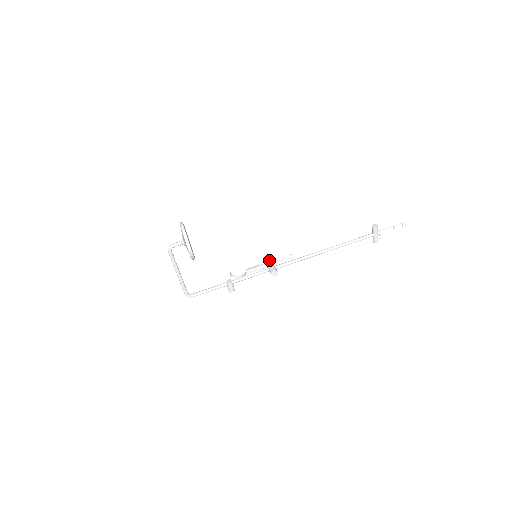
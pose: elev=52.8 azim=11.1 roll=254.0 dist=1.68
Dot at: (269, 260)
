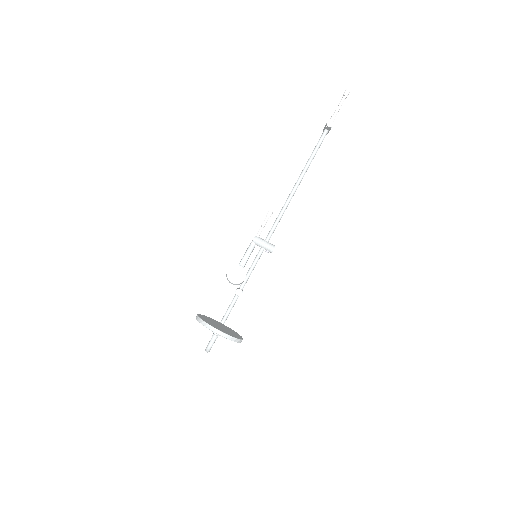
Dot at: (254, 238)
